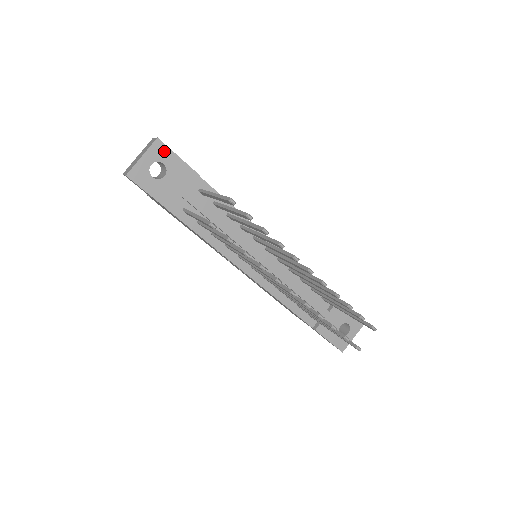
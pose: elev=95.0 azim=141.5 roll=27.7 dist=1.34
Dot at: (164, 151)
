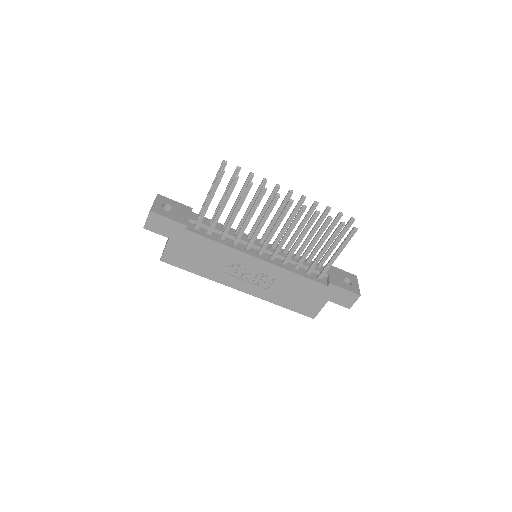
Dot at: (165, 199)
